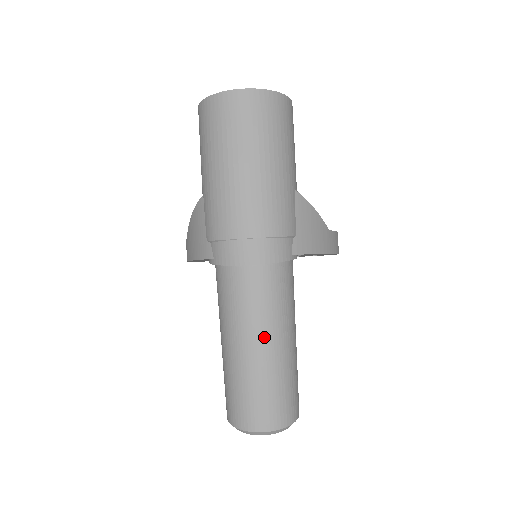
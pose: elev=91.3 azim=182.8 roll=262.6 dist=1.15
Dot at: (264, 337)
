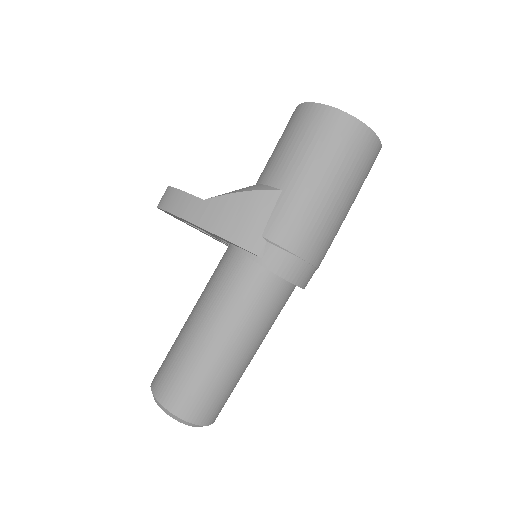
Dot at: (255, 345)
